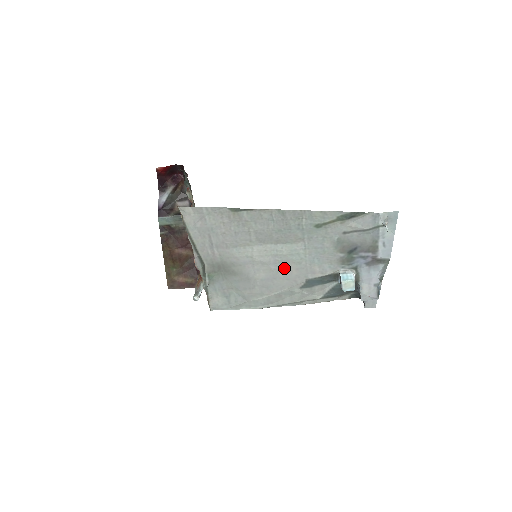
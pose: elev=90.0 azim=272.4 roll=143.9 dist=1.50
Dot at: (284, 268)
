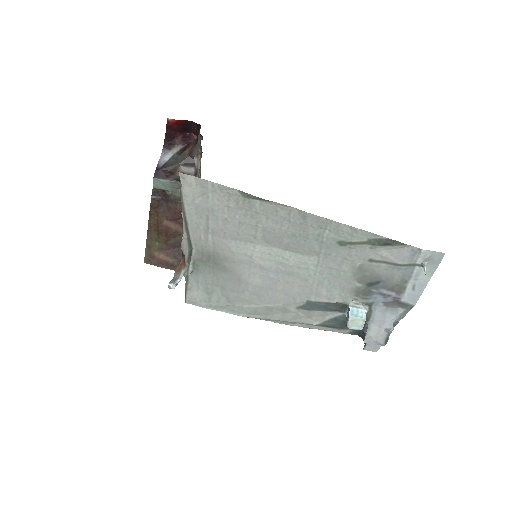
Dot at: (285, 280)
